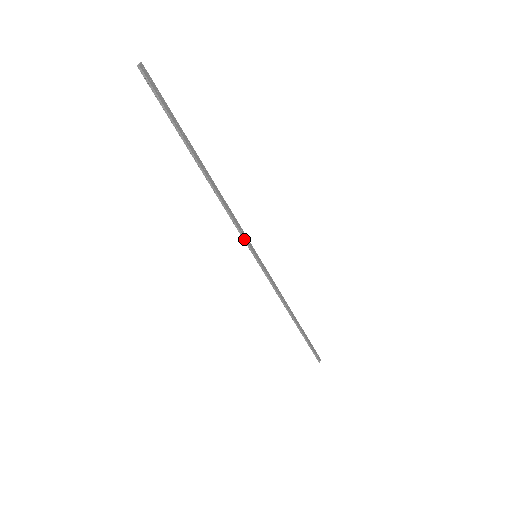
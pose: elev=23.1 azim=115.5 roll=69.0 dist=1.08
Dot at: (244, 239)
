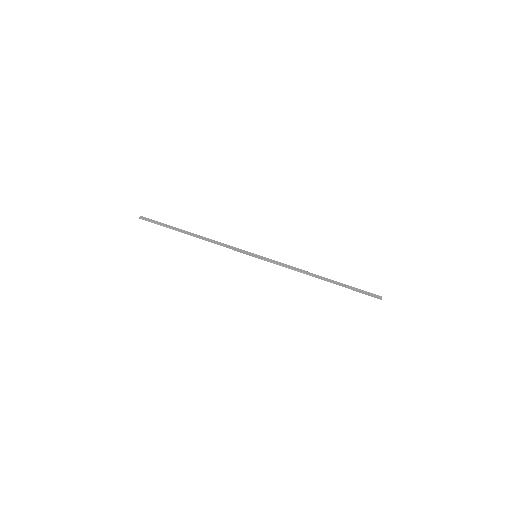
Dot at: occluded
